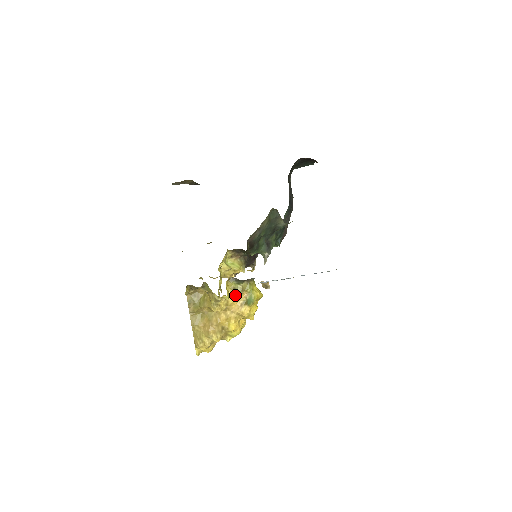
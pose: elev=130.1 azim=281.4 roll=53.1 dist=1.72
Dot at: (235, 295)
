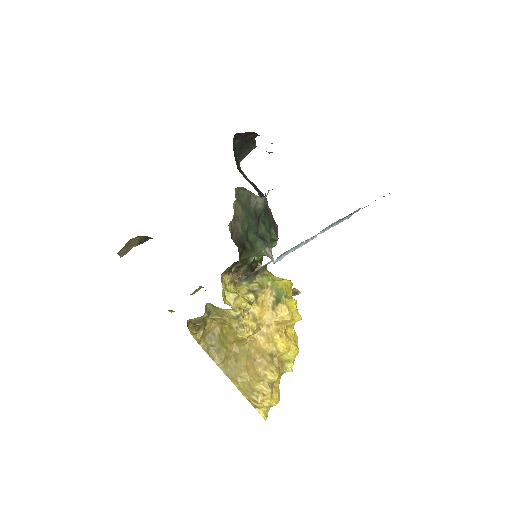
Dot at: (257, 301)
